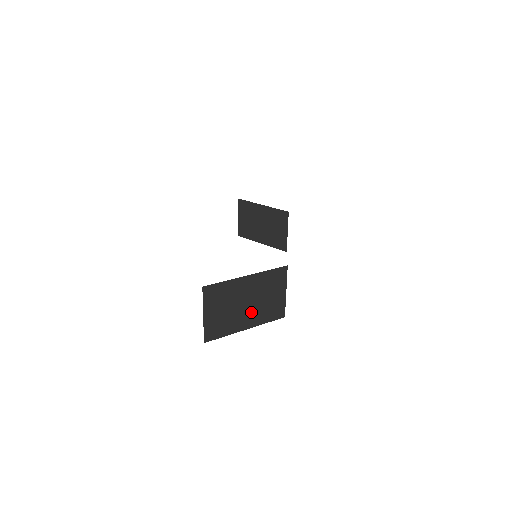
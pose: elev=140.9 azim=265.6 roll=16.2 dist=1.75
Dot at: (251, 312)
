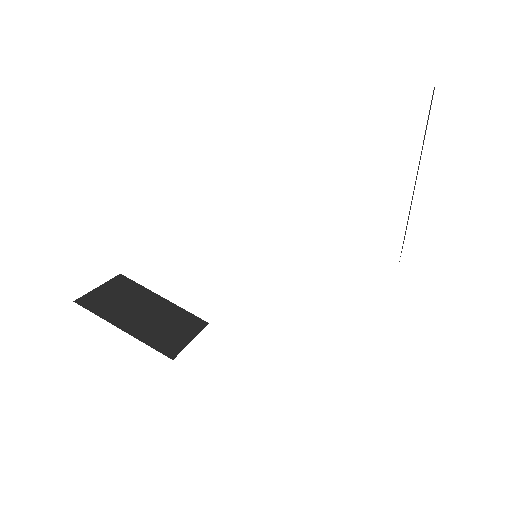
Dot at: (157, 309)
